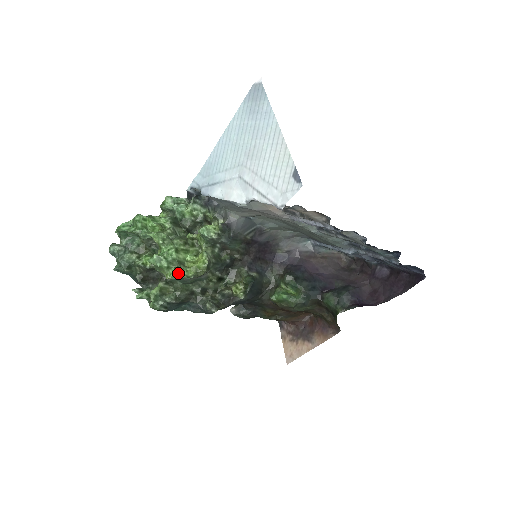
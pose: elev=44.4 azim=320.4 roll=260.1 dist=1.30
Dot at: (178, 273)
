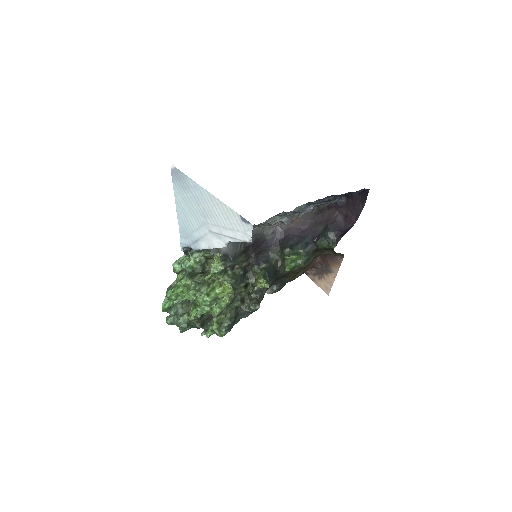
Dot at: (220, 307)
